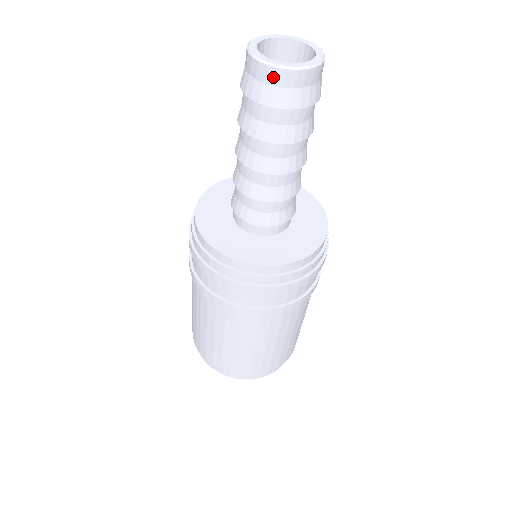
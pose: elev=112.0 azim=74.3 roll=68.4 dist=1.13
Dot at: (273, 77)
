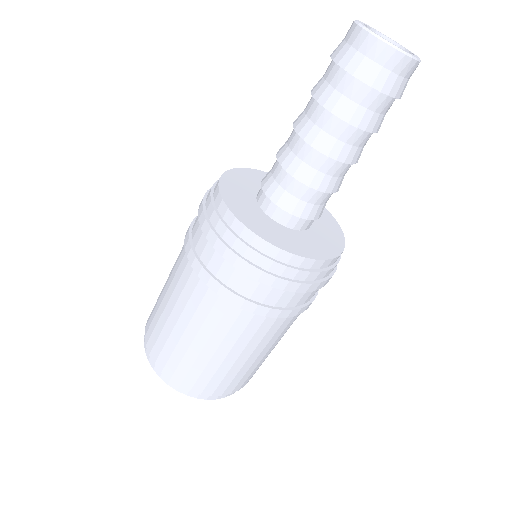
Dot at: (379, 52)
